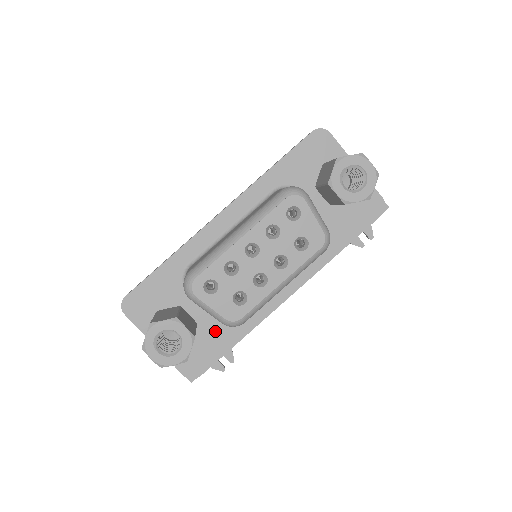
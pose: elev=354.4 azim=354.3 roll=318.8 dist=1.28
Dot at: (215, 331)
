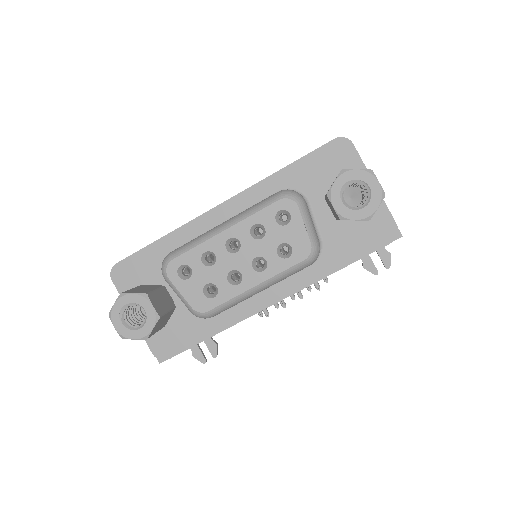
Dot at: (192, 319)
